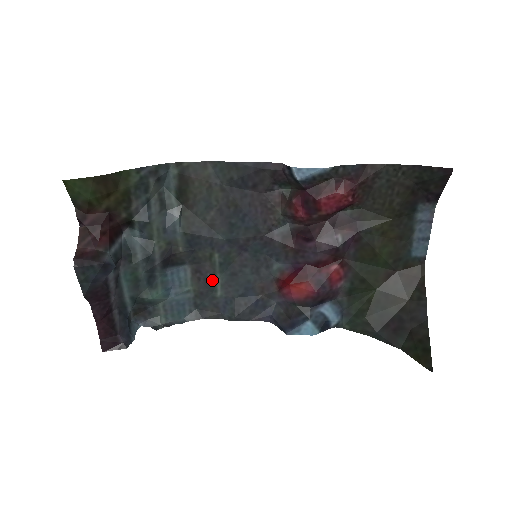
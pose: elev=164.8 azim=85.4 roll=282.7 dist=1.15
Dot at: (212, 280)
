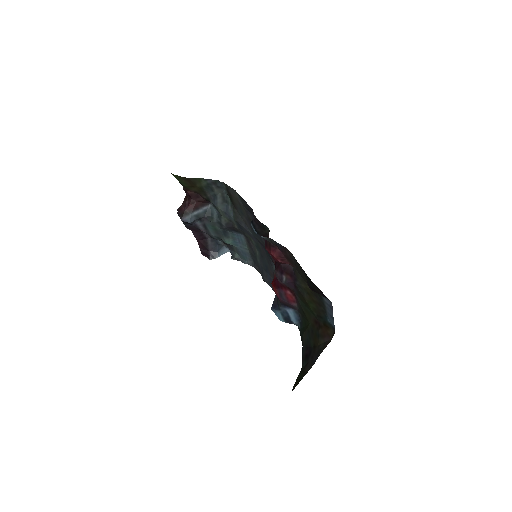
Dot at: (255, 251)
